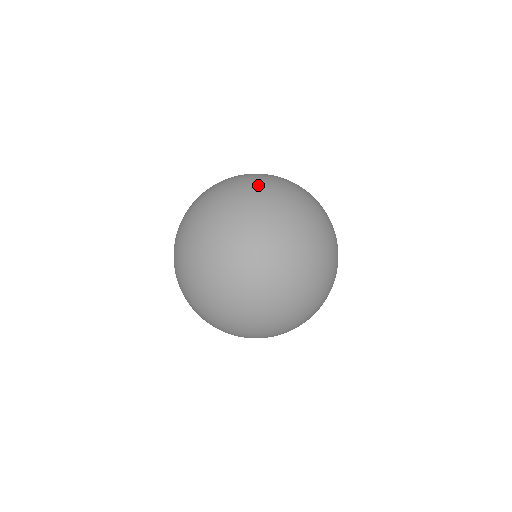
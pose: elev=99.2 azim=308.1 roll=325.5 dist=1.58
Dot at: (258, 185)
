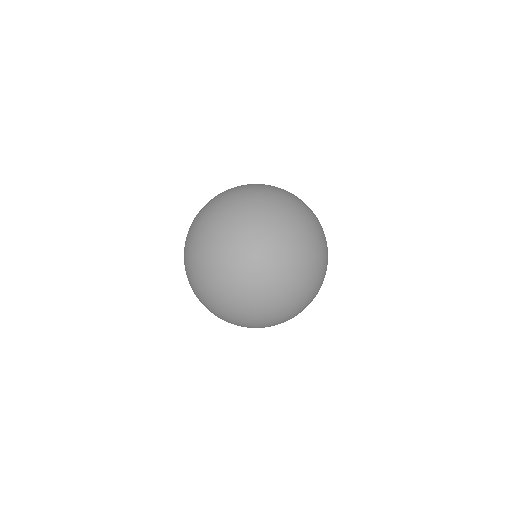
Dot at: (241, 271)
